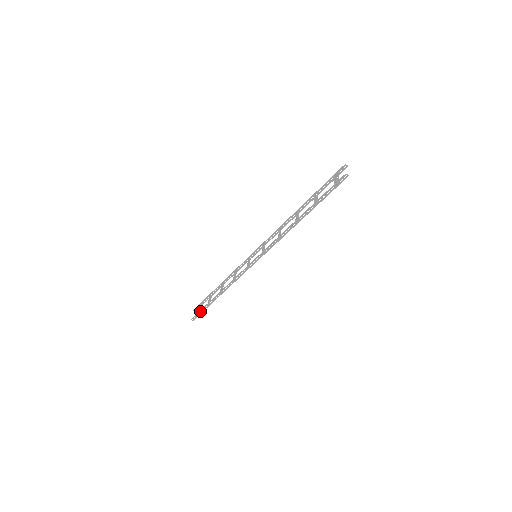
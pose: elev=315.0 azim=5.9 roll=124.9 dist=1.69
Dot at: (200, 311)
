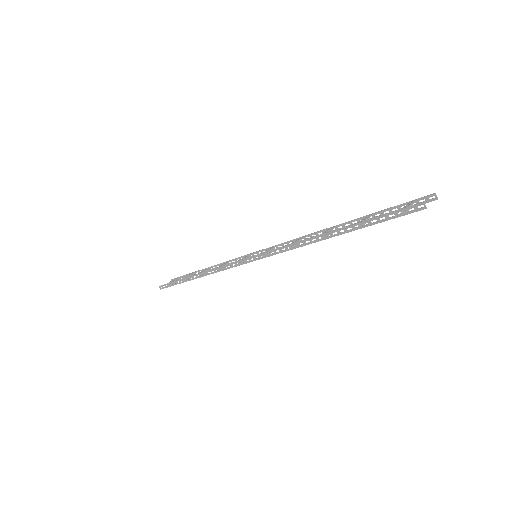
Dot at: (171, 283)
